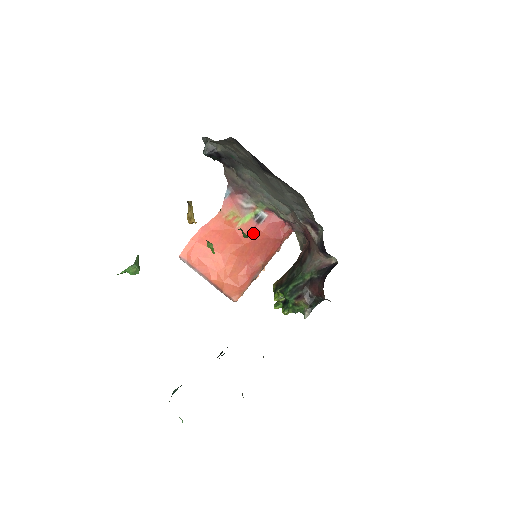
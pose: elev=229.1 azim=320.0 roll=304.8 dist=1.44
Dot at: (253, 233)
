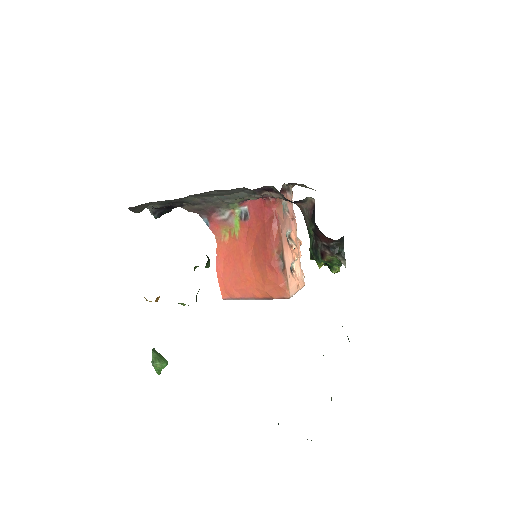
Dot at: (251, 231)
